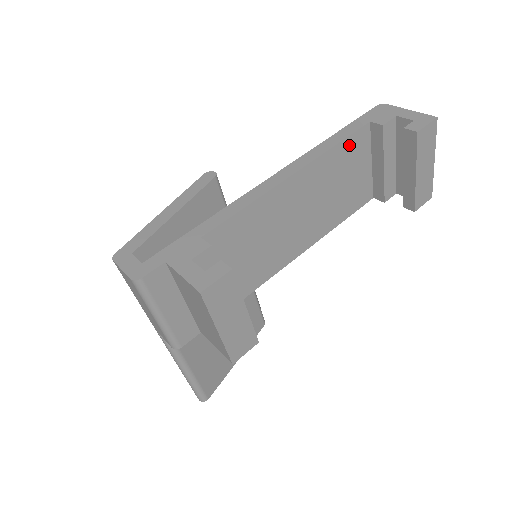
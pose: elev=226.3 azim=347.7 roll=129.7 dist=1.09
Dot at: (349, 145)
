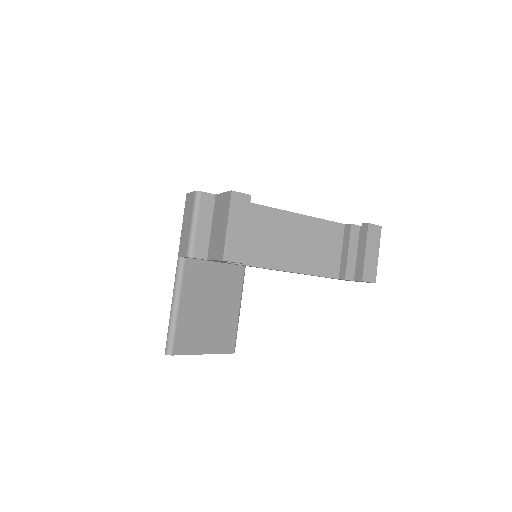
Dot at: (330, 227)
